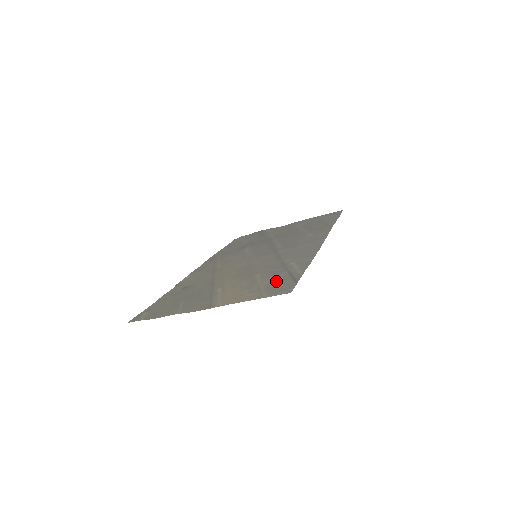
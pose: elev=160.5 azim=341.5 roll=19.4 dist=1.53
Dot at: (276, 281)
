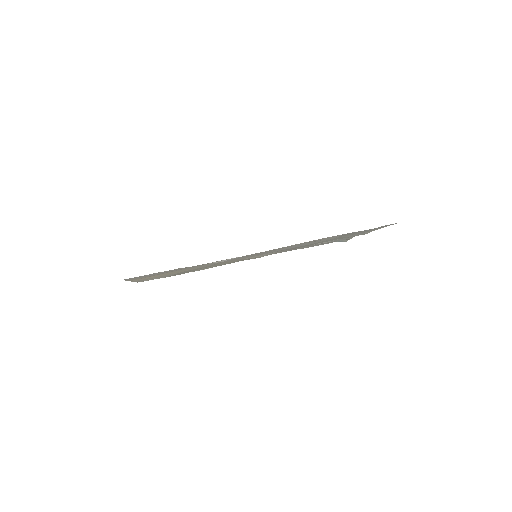
Dot at: occluded
